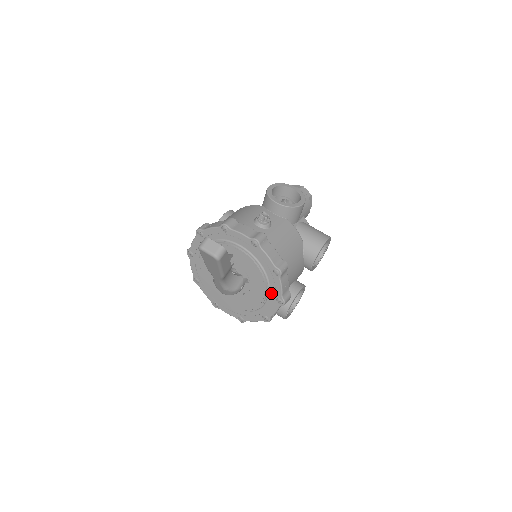
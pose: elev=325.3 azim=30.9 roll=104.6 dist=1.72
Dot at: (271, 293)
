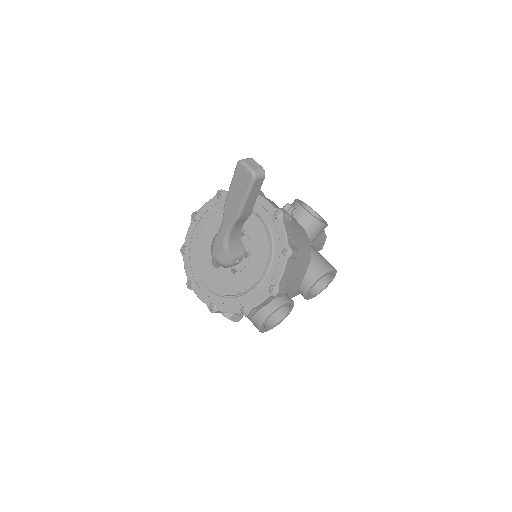
Dot at: (267, 277)
